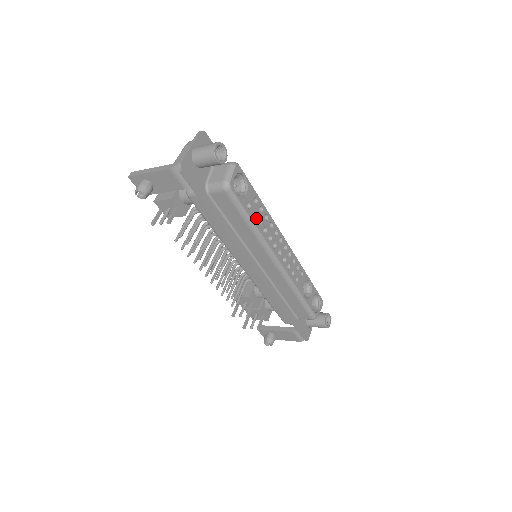
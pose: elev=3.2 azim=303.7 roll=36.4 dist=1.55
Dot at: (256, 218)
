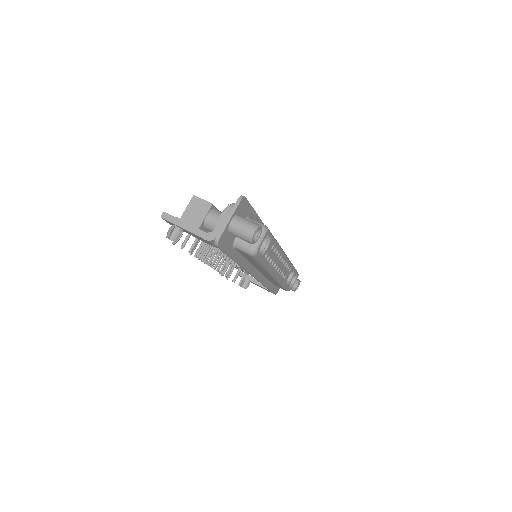
Dot at: (269, 260)
